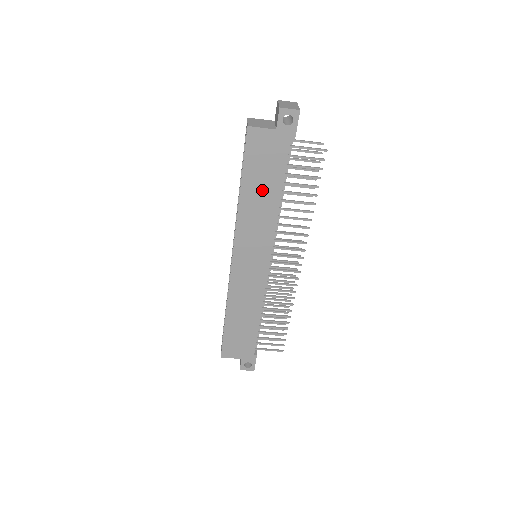
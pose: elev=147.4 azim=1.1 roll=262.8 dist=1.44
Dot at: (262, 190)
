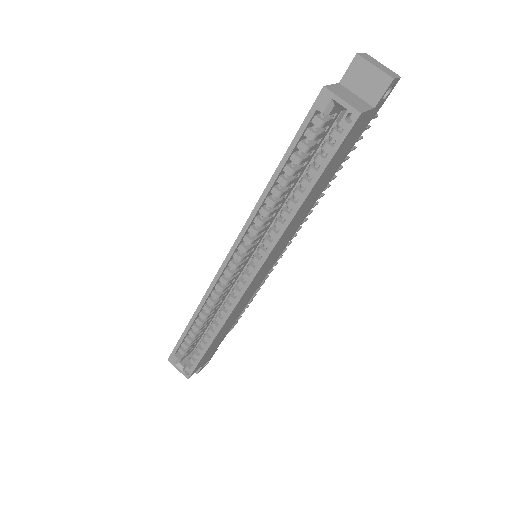
Dot at: (320, 186)
